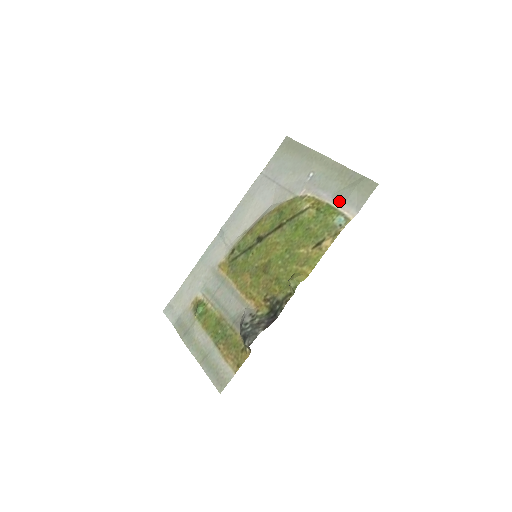
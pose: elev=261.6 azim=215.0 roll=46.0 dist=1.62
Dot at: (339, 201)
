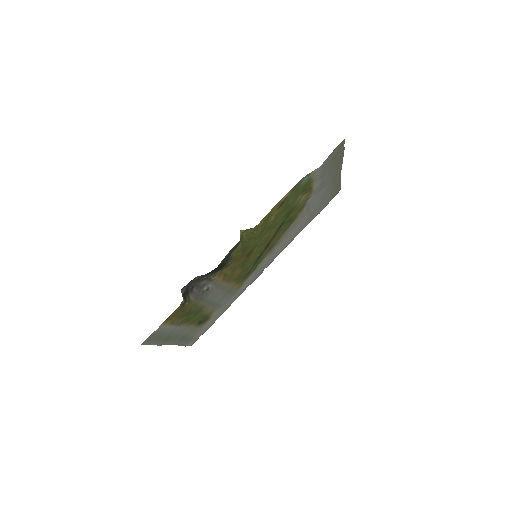
Dot at: (319, 175)
